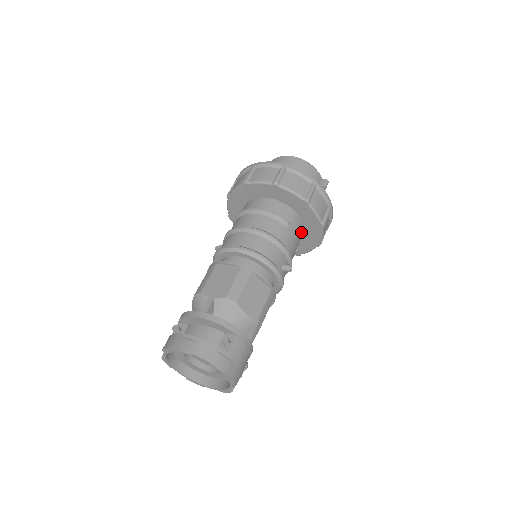
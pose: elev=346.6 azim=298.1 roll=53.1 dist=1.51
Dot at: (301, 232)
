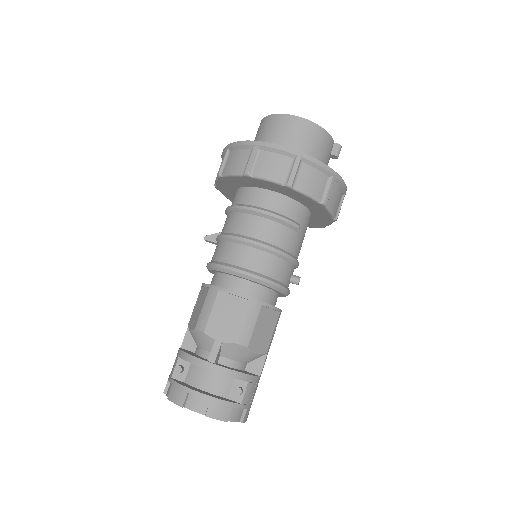
Dot at: occluded
